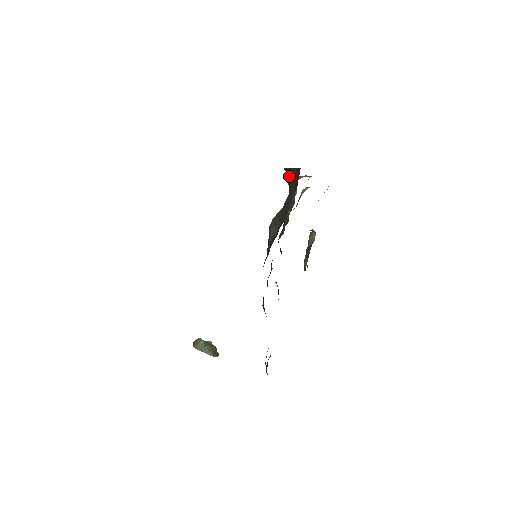
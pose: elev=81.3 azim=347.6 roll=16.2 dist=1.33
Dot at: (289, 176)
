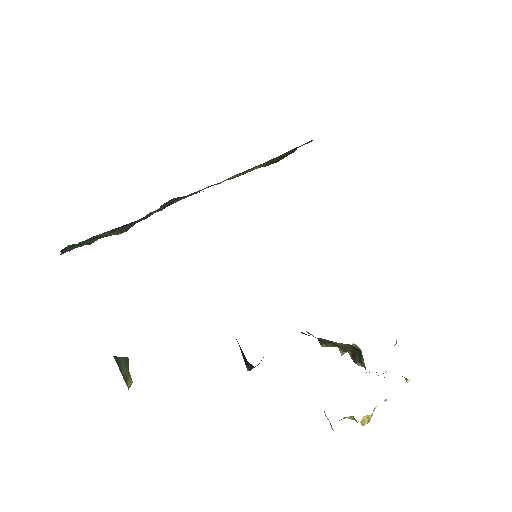
Dot at: occluded
